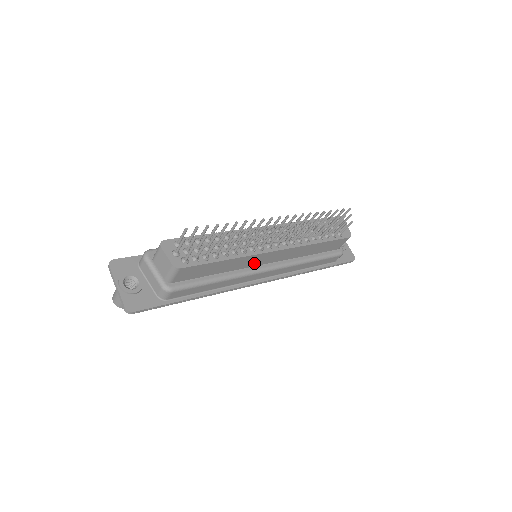
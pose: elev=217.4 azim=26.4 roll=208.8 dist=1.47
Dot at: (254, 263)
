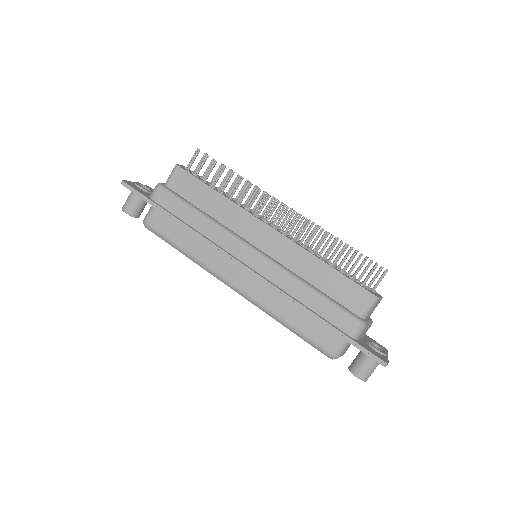
Dot at: (244, 232)
